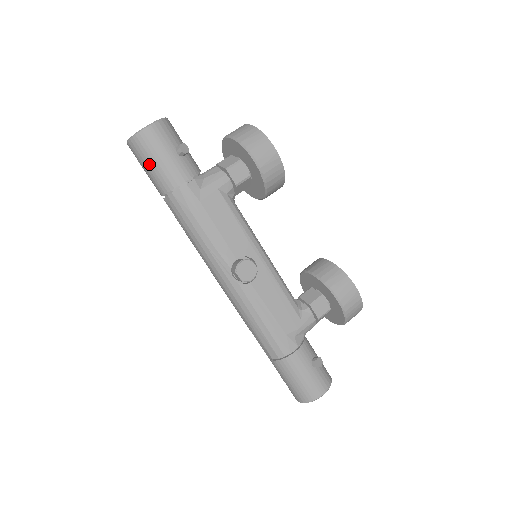
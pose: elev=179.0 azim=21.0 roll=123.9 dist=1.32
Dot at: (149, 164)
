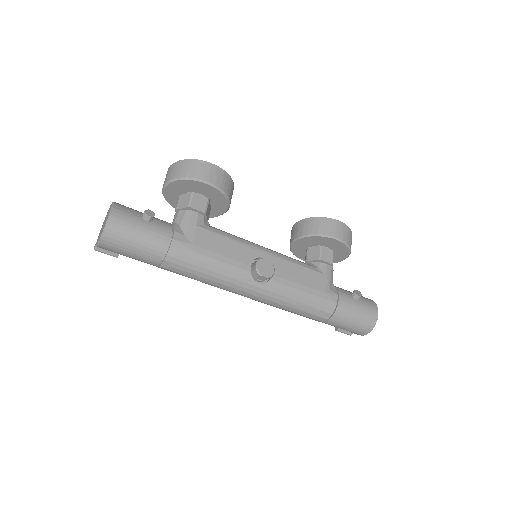
Dot at: (132, 247)
